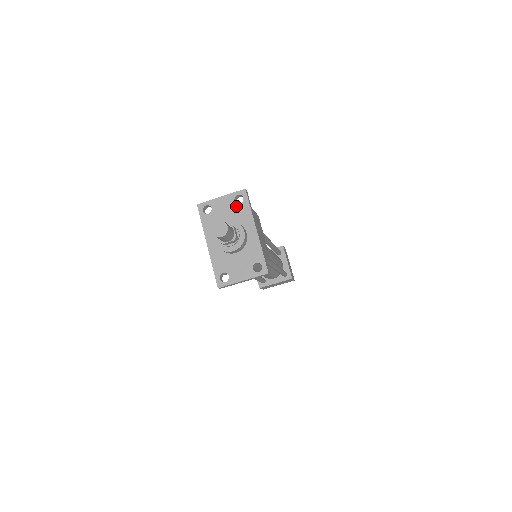
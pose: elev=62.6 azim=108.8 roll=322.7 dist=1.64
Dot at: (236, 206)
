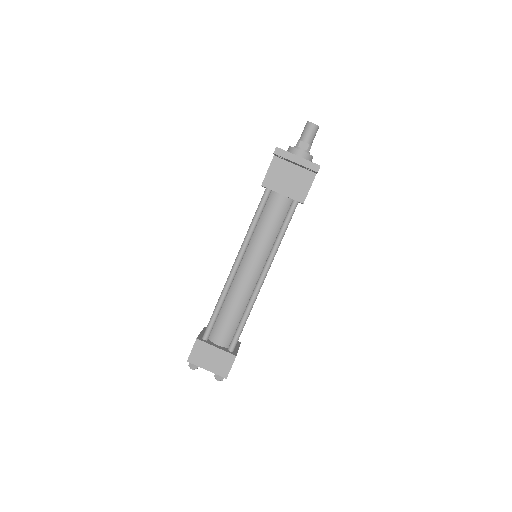
Dot at: occluded
